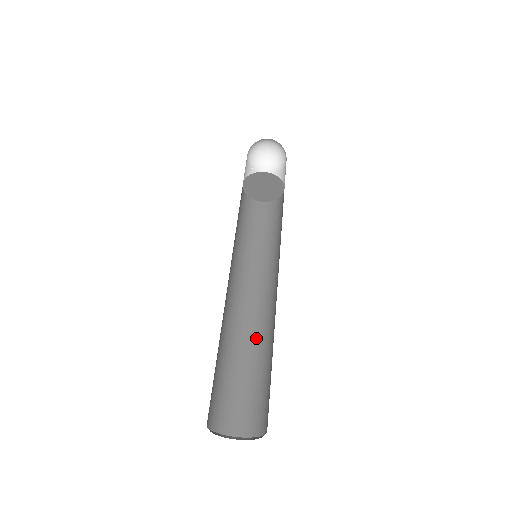
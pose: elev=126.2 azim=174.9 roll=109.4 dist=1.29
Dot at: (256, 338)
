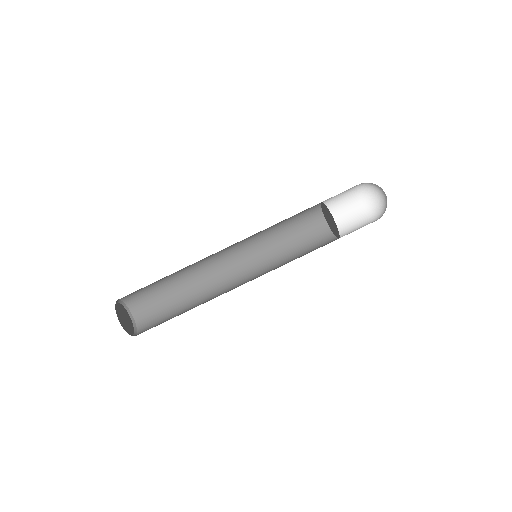
Dot at: (193, 275)
